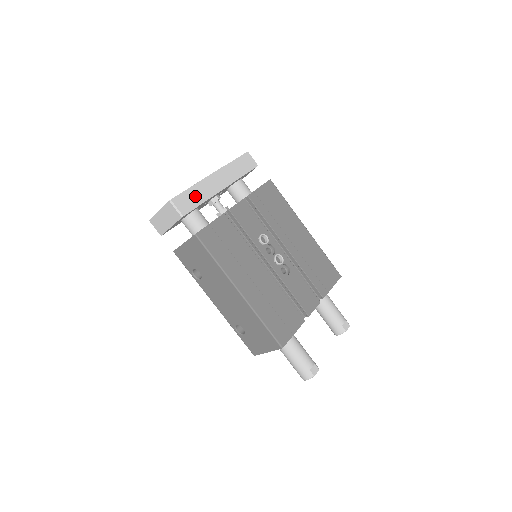
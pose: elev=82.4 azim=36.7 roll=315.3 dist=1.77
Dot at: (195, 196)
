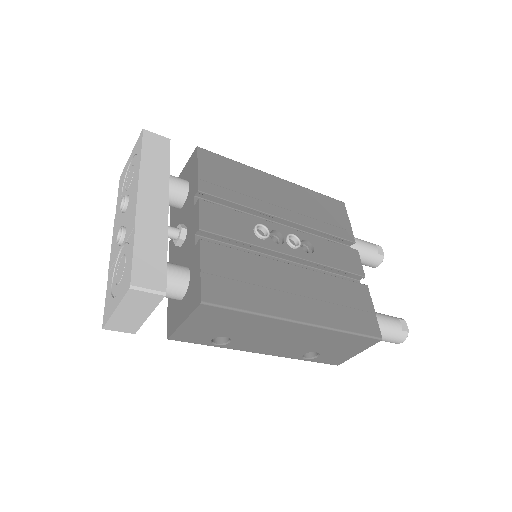
Dot at: (150, 249)
